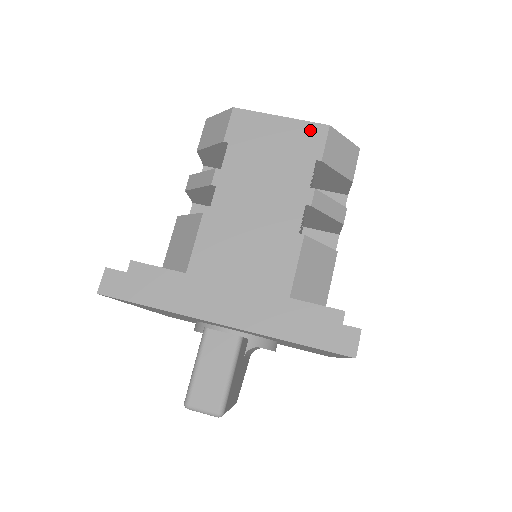
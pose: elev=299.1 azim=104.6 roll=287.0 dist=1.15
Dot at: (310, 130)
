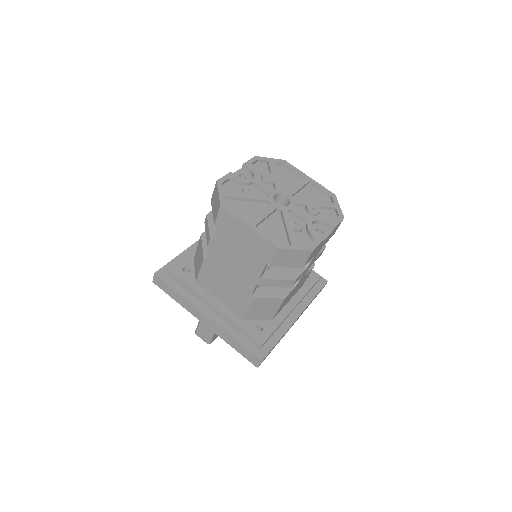
Dot at: (266, 245)
